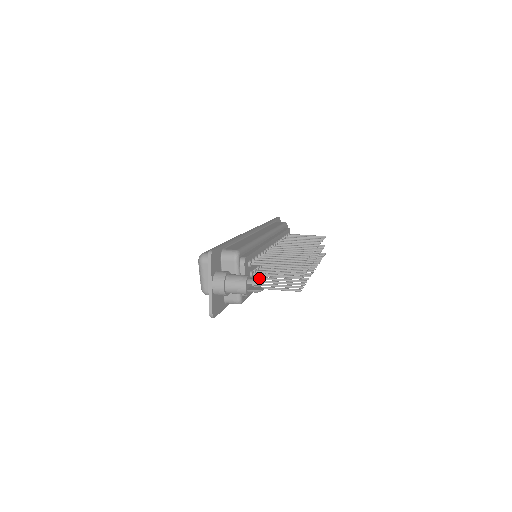
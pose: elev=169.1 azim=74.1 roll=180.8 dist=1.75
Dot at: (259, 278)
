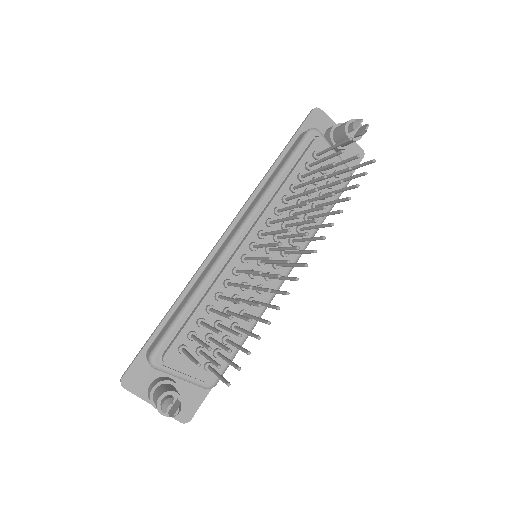
Dot at: occluded
